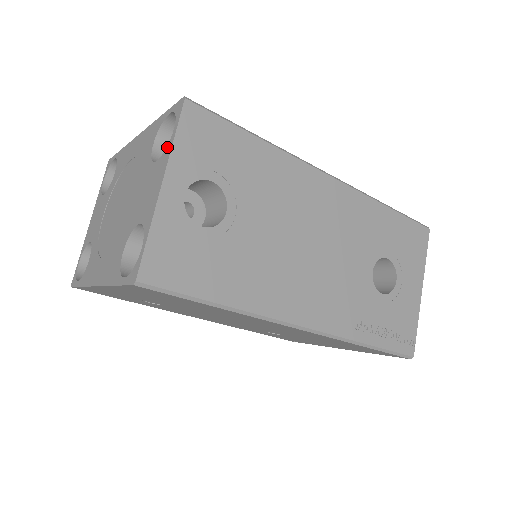
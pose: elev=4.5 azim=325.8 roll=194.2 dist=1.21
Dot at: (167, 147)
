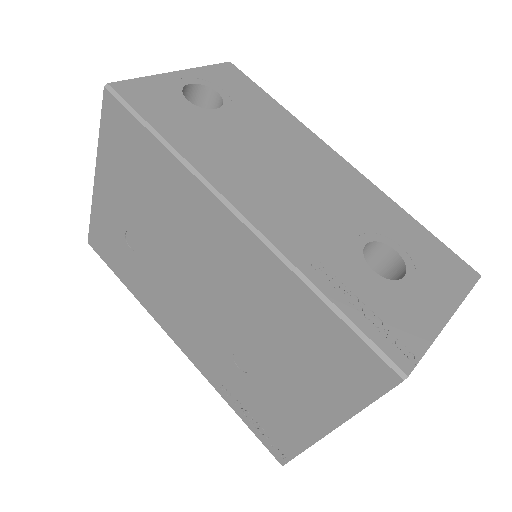
Dot at: occluded
